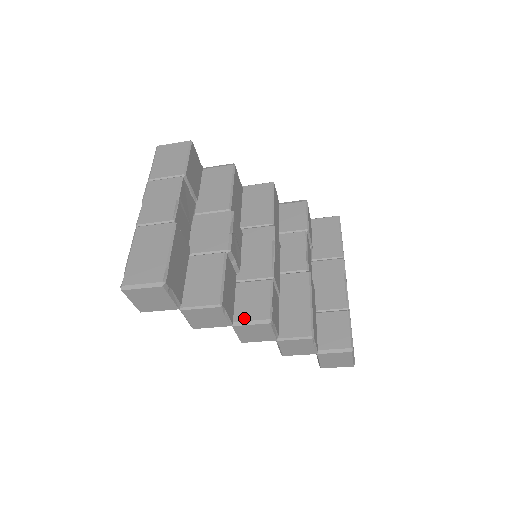
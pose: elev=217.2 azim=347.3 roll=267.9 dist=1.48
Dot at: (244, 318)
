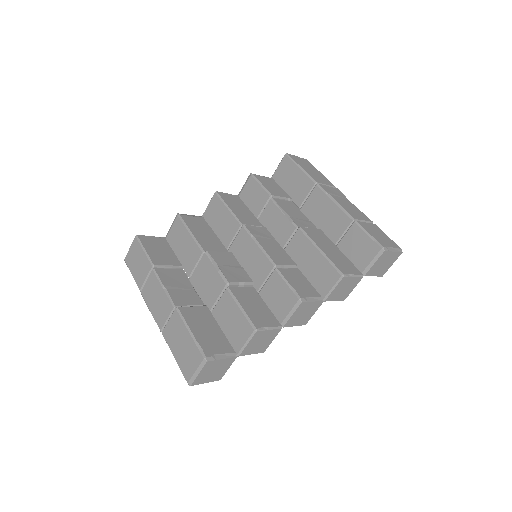
Dot at: (284, 315)
